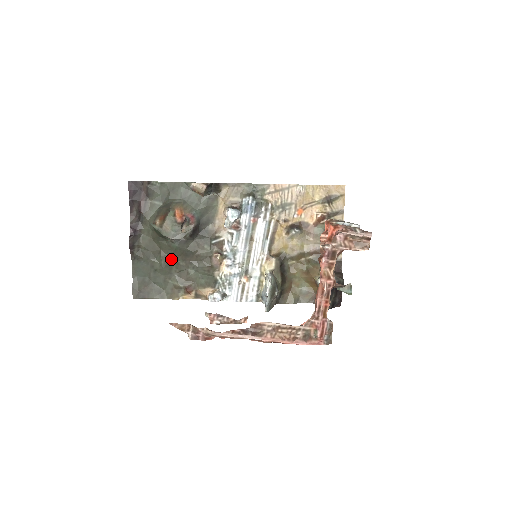
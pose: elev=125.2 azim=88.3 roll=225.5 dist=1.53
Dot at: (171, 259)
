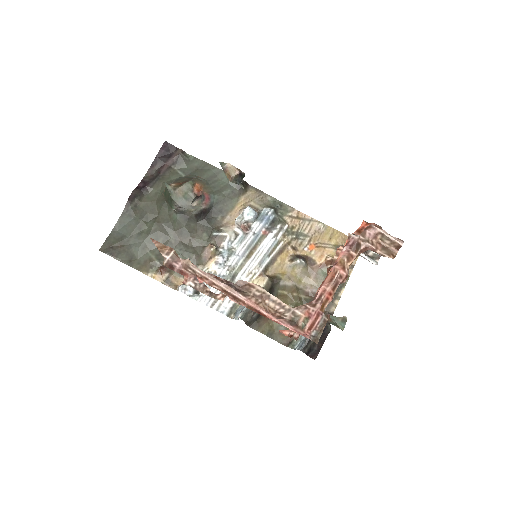
Dot at: (163, 230)
